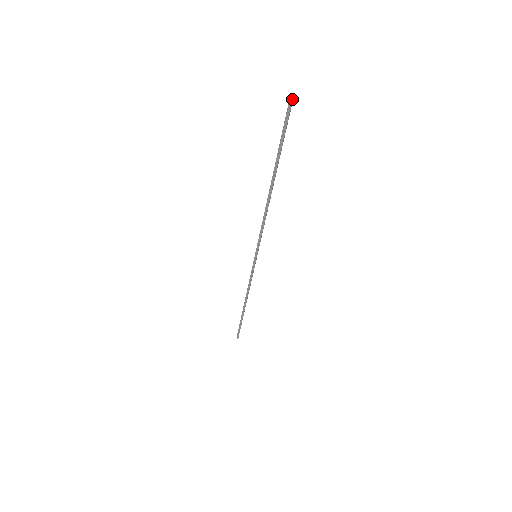
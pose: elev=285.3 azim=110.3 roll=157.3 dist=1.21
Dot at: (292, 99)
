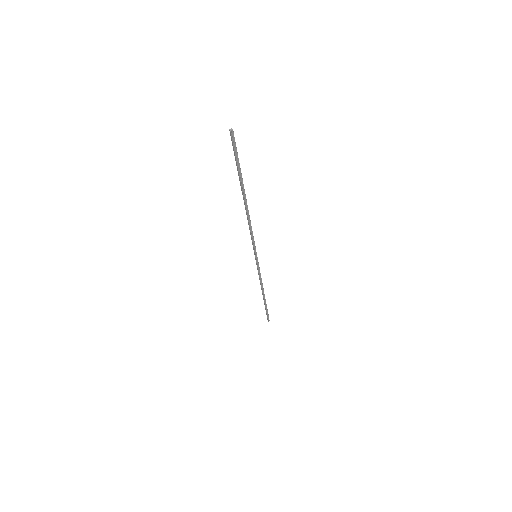
Dot at: (233, 133)
